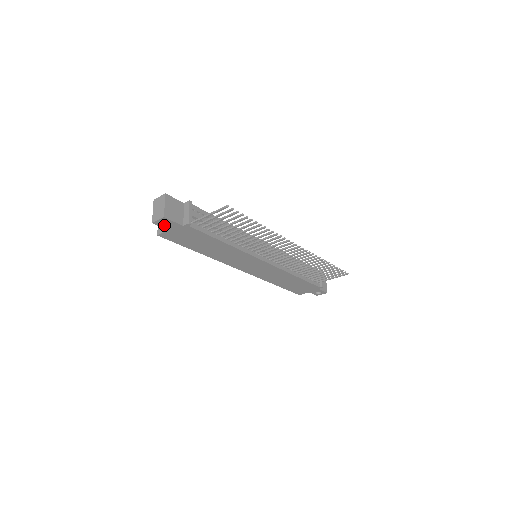
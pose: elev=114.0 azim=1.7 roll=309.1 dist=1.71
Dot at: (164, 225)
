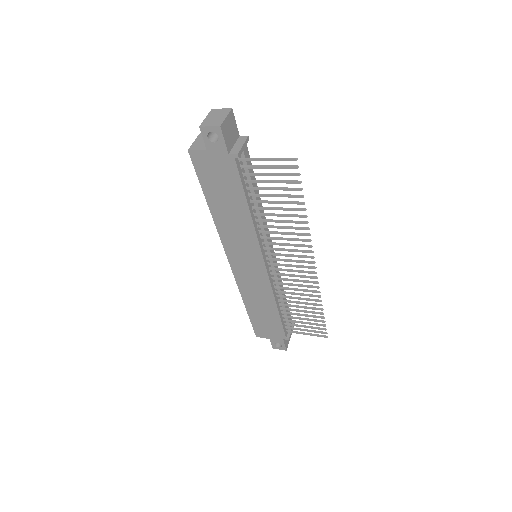
Dot at: (209, 139)
